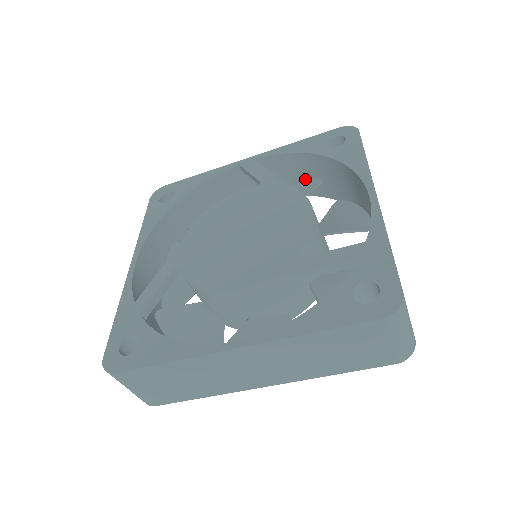
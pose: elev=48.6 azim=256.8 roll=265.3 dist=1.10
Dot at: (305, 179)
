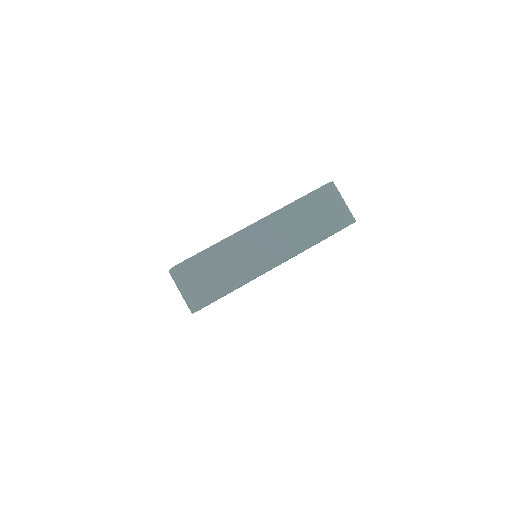
Dot at: occluded
